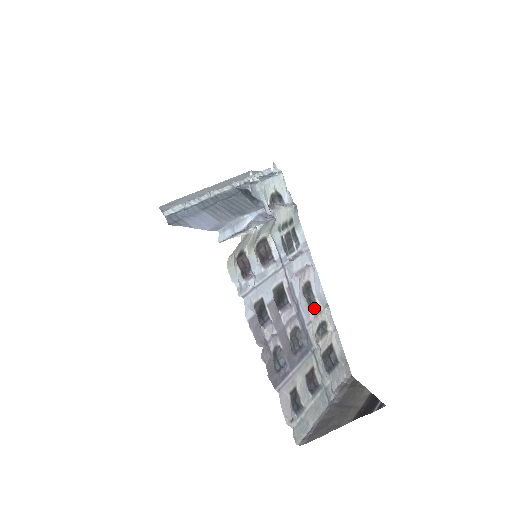
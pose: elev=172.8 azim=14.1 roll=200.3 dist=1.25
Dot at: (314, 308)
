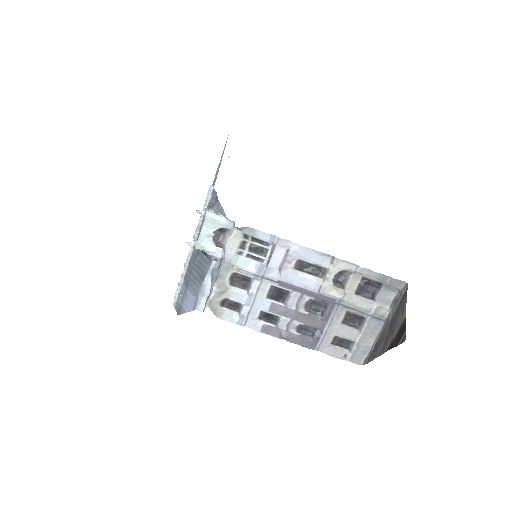
Dot at: (321, 270)
